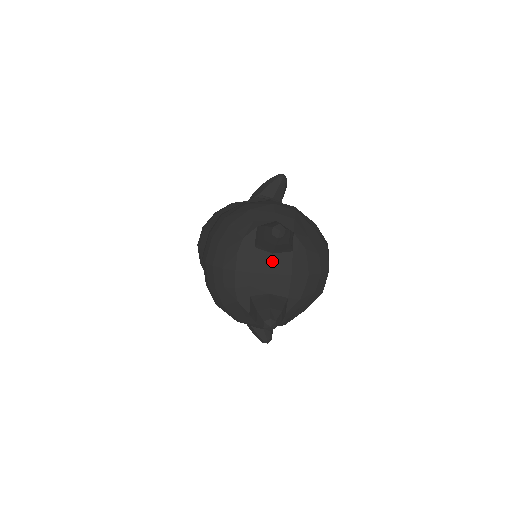
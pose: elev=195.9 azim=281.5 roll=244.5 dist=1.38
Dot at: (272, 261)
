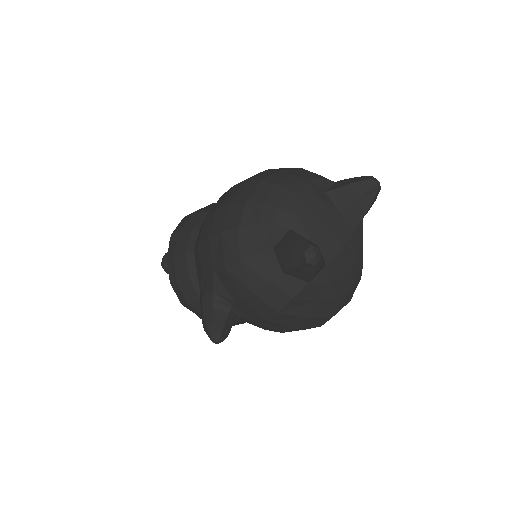
Dot at: (335, 217)
